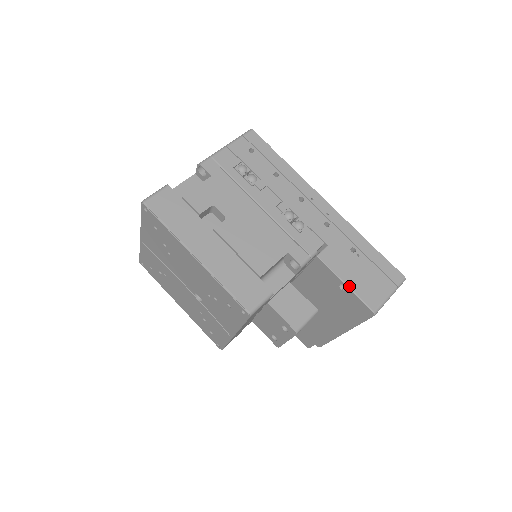
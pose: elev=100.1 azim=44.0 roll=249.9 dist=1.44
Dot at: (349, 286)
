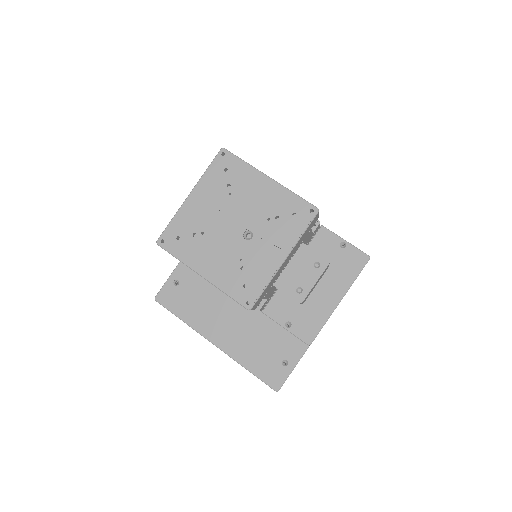
Dot at: (348, 242)
